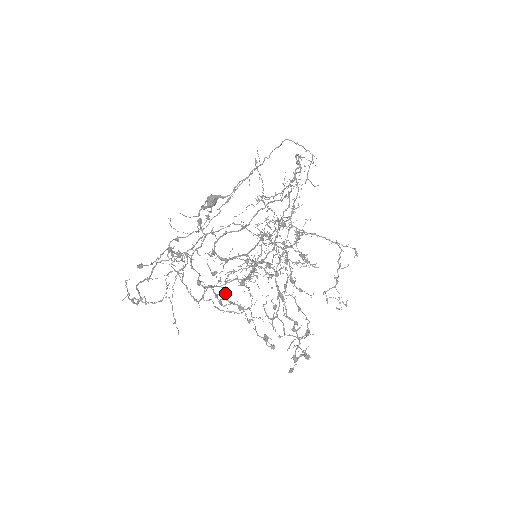
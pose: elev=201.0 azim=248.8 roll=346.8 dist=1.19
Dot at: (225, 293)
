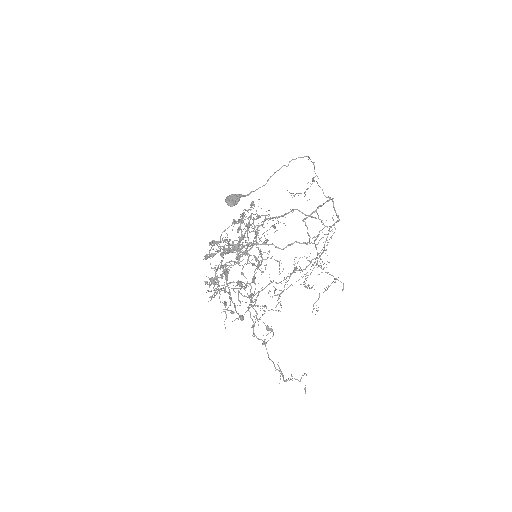
Dot at: occluded
